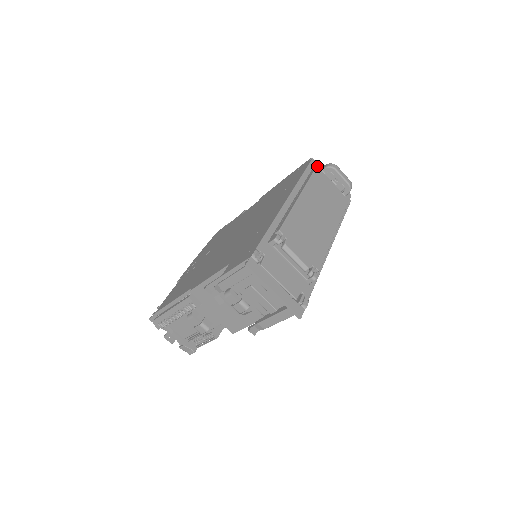
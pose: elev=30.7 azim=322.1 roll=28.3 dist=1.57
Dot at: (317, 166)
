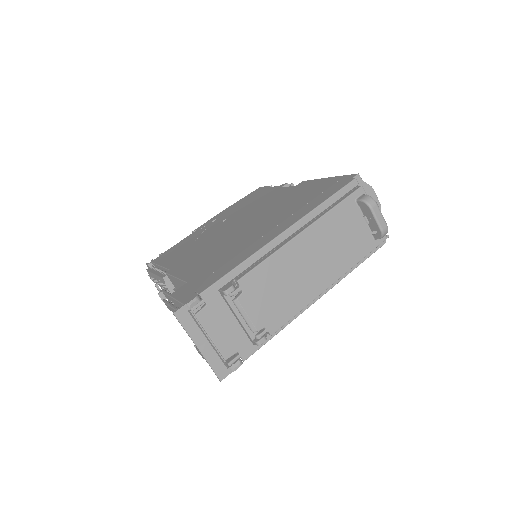
Dot at: (351, 194)
